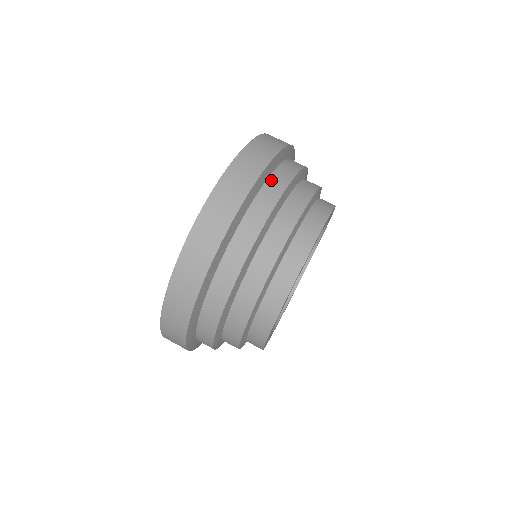
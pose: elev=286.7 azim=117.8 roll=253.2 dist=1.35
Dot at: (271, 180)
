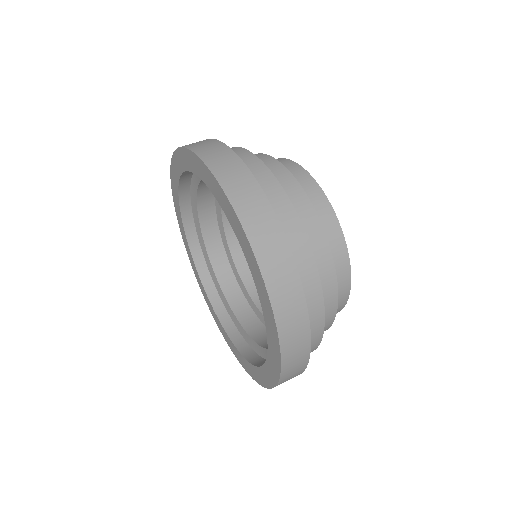
Dot at: occluded
